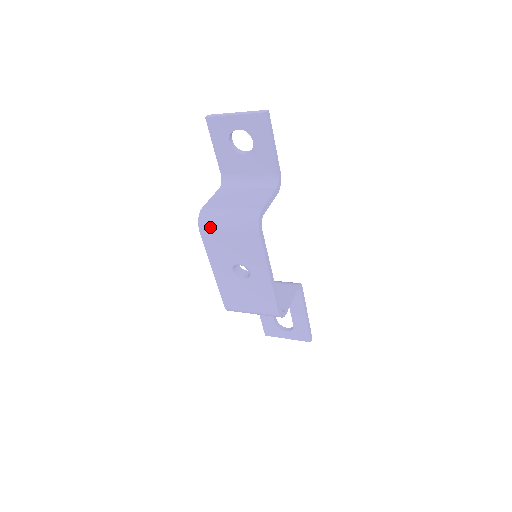
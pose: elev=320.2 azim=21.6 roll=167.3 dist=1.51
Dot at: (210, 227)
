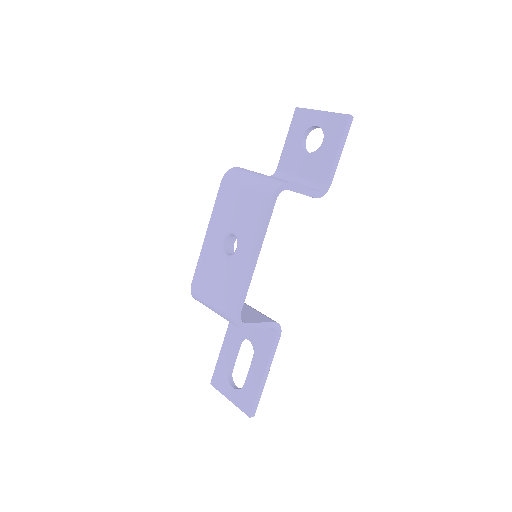
Dot at: (232, 179)
